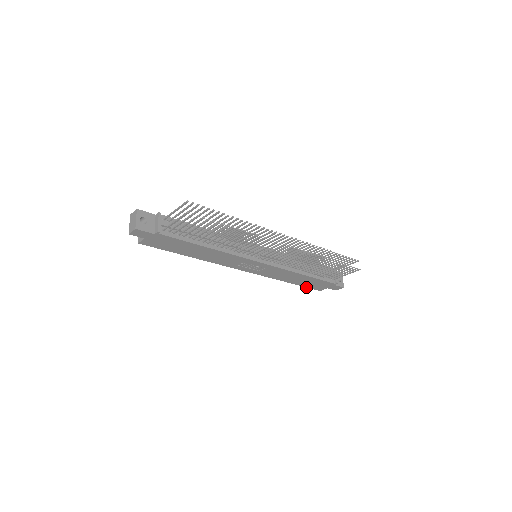
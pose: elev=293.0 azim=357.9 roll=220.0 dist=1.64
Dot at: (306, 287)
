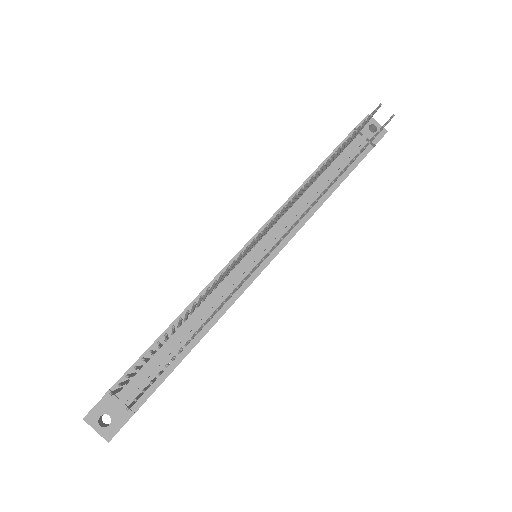
Dot at: occluded
